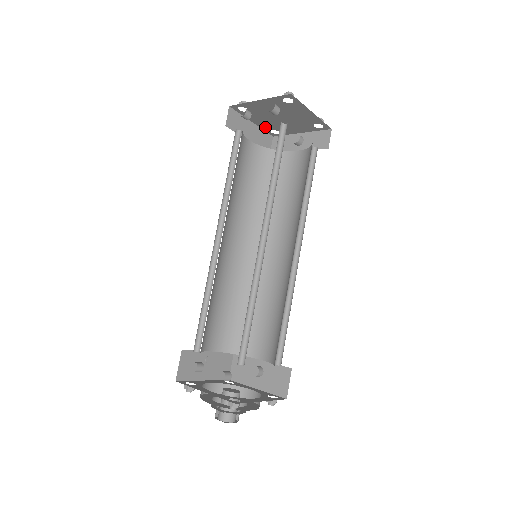
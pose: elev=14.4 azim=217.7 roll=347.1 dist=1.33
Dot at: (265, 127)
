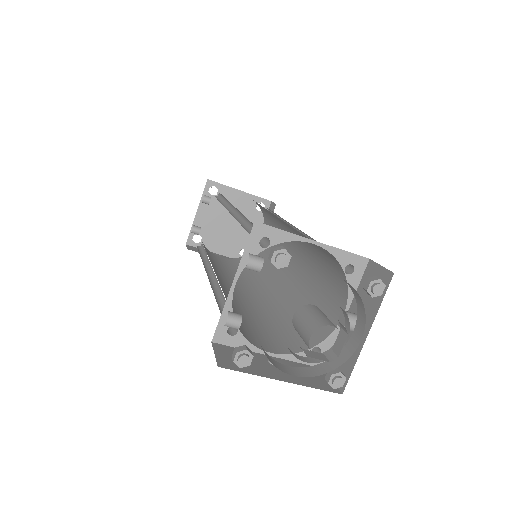
Dot at: (232, 253)
